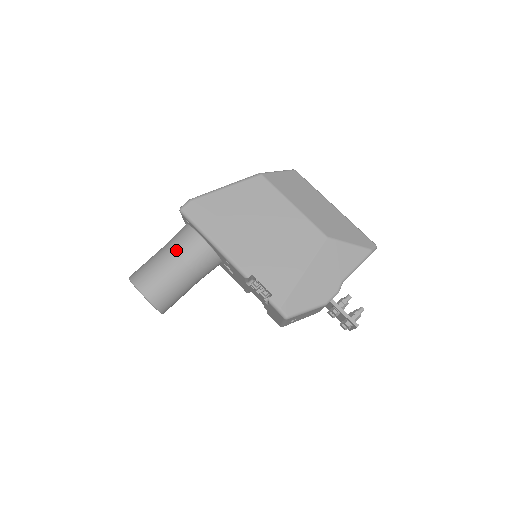
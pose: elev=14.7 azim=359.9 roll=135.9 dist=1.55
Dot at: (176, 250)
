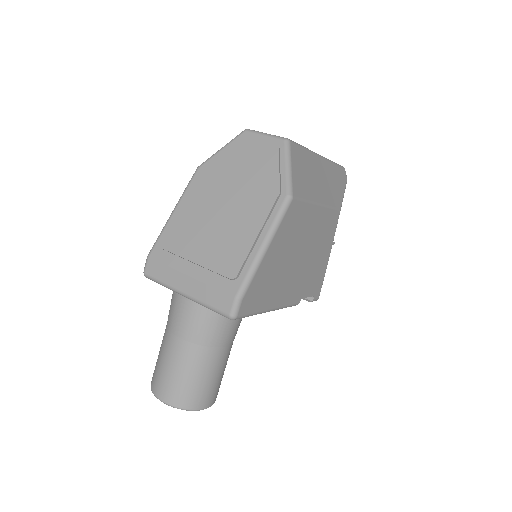
Dot at: (222, 344)
